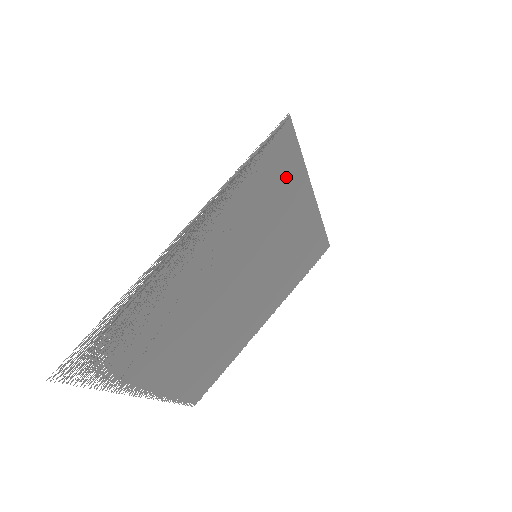
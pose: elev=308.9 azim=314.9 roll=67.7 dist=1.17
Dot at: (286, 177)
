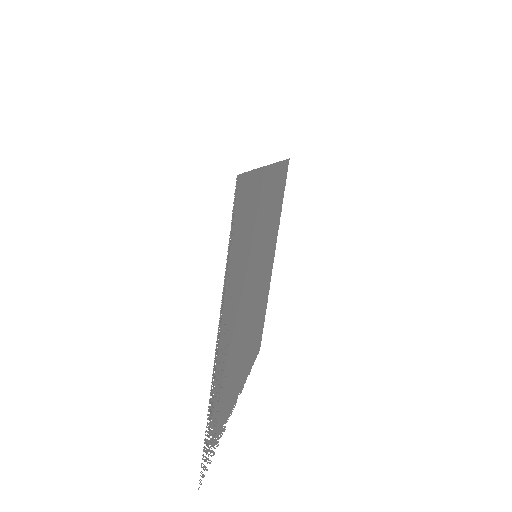
Dot at: (252, 198)
